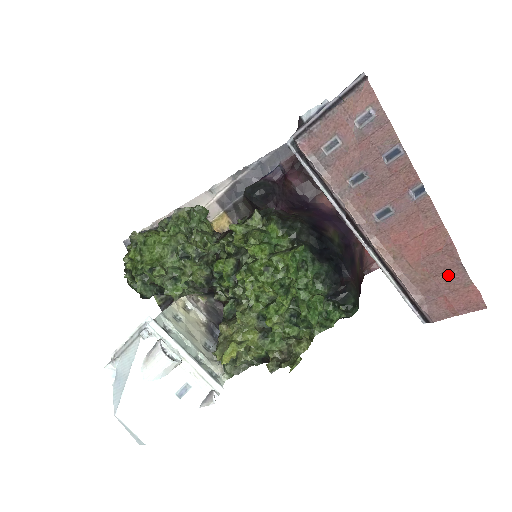
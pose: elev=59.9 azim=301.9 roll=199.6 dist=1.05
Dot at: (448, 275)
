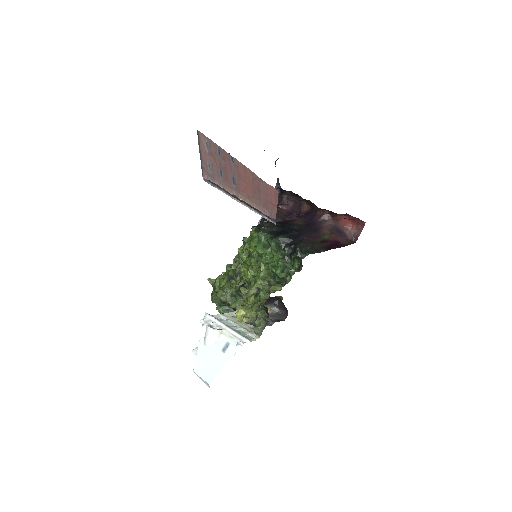
Dot at: (261, 189)
